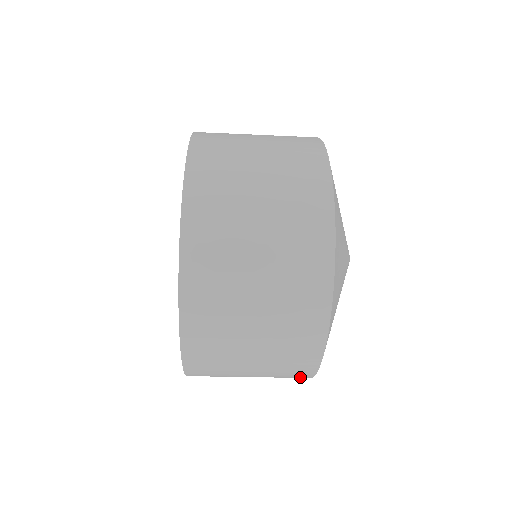
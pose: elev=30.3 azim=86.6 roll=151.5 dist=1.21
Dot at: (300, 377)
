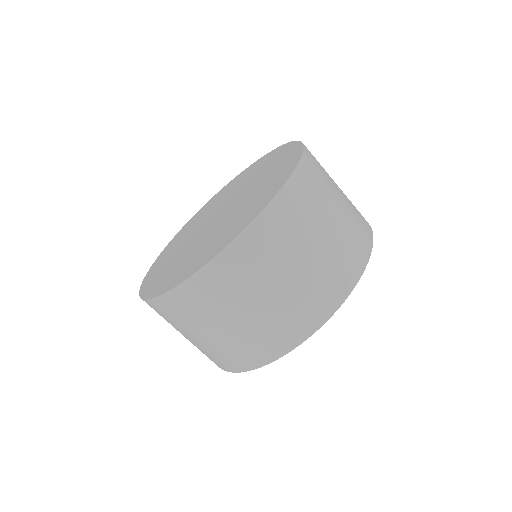
Dot at: occluded
